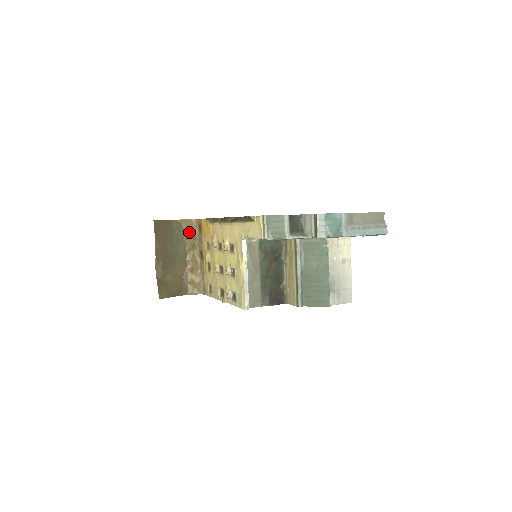
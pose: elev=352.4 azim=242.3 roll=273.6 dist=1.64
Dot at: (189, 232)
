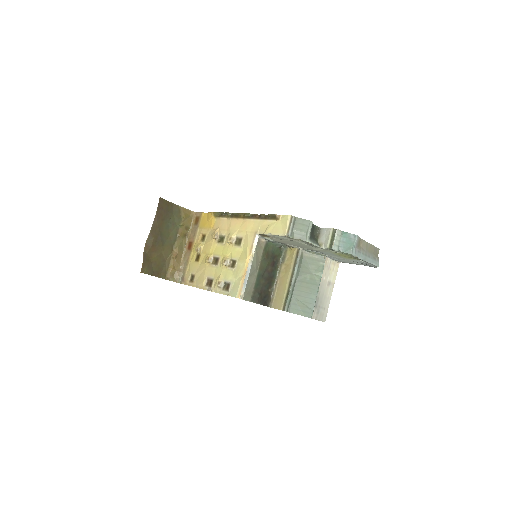
Dot at: (185, 221)
